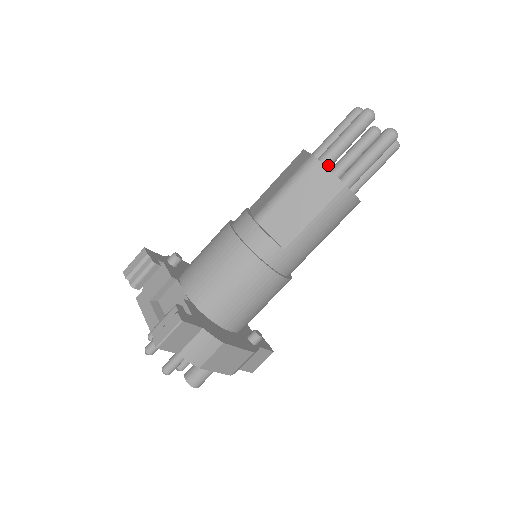
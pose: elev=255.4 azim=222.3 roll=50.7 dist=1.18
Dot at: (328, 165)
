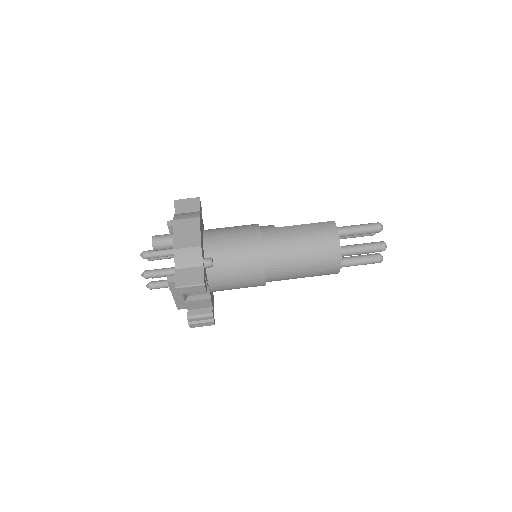
Dot at: occluded
